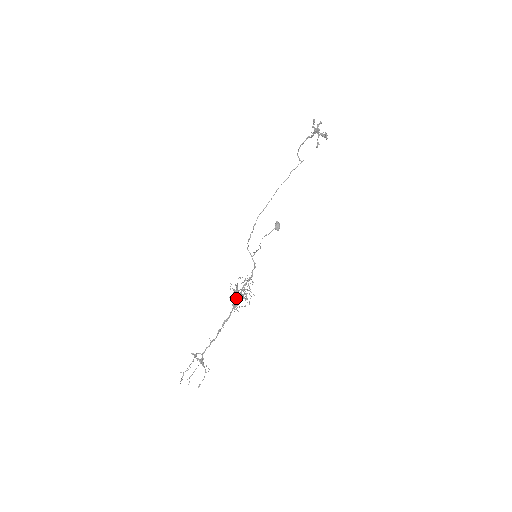
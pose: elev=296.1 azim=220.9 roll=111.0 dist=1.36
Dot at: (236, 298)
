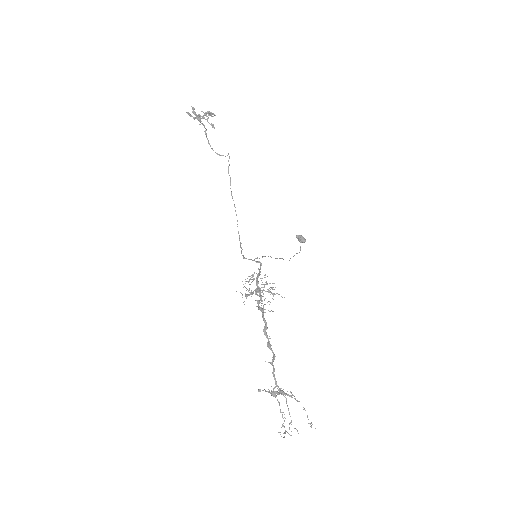
Dot at: (258, 301)
